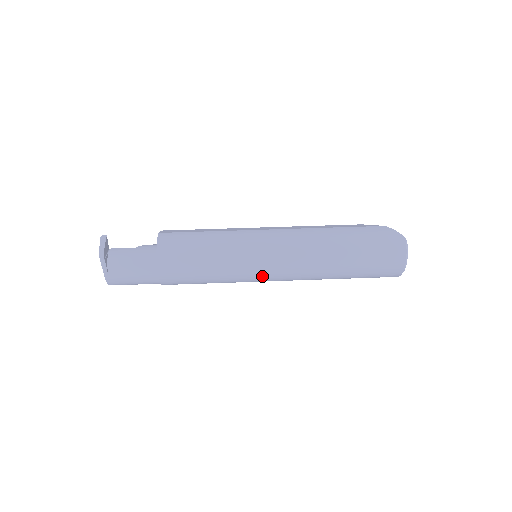
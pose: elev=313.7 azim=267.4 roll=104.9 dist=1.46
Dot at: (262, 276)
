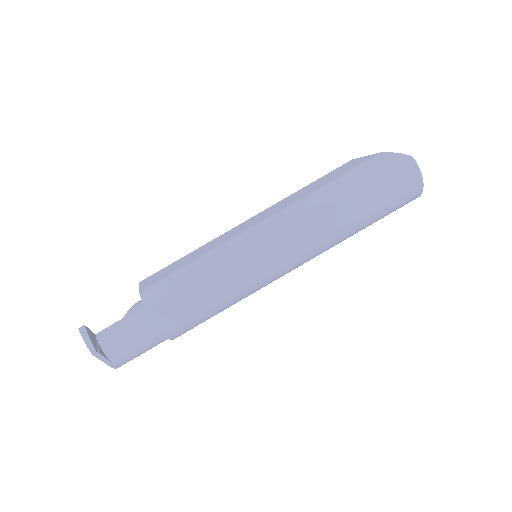
Dot at: (275, 277)
